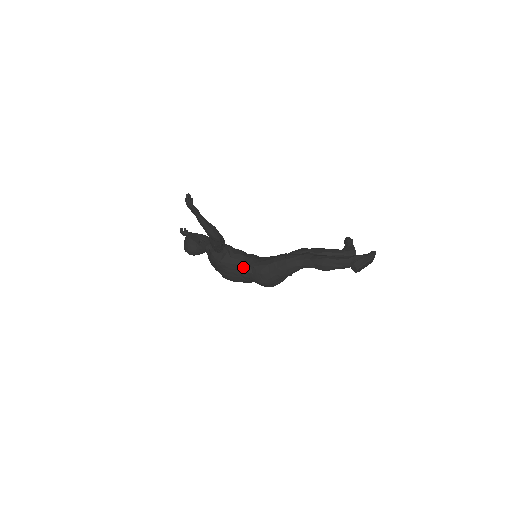
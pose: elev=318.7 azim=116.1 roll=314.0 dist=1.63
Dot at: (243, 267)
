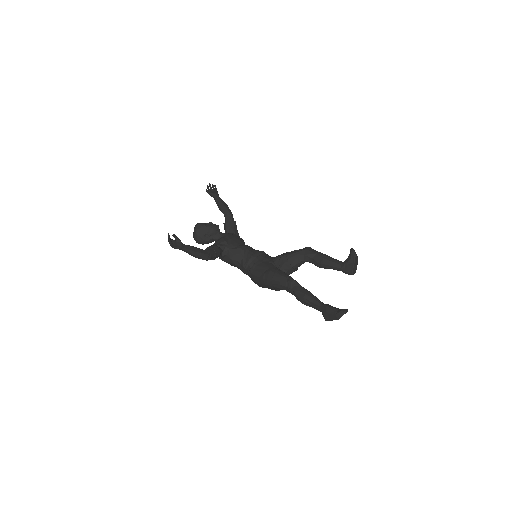
Dot at: (241, 268)
